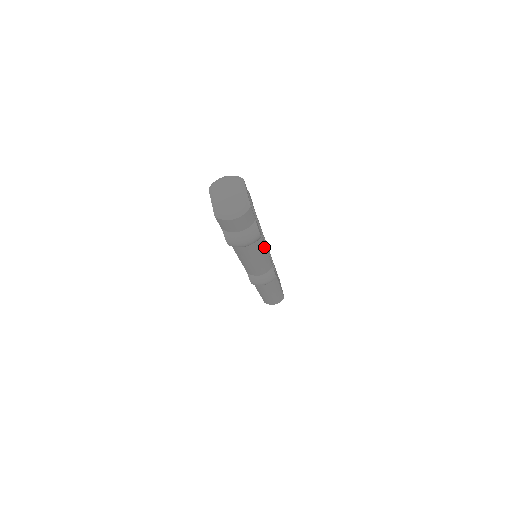
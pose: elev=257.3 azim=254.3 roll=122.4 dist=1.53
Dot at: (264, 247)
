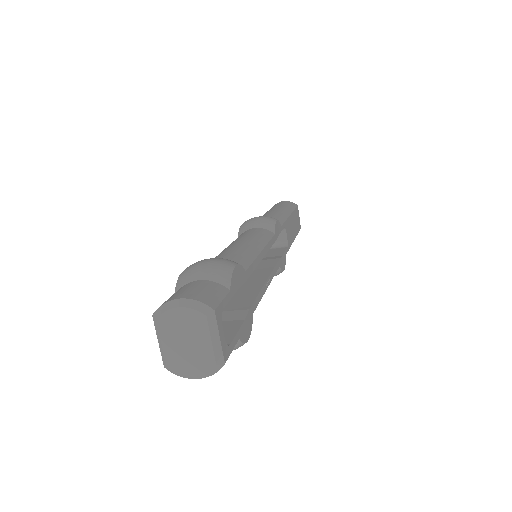
Dot at: (262, 296)
